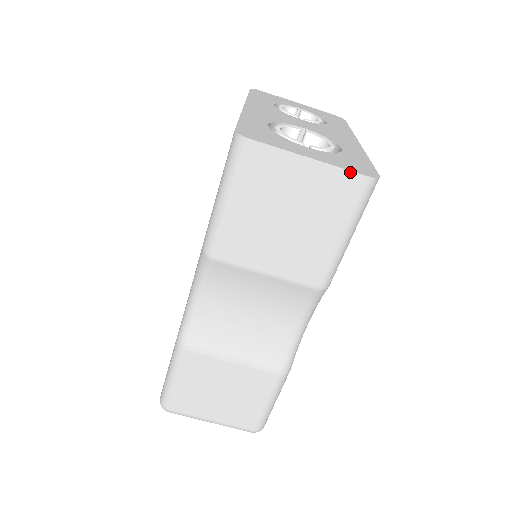
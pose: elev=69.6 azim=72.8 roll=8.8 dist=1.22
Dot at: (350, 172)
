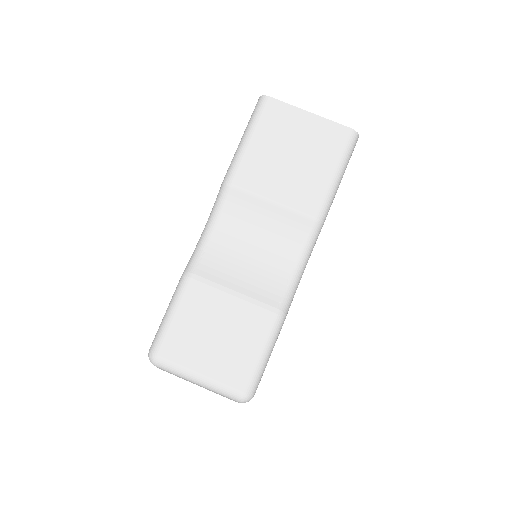
Dot at: (338, 124)
